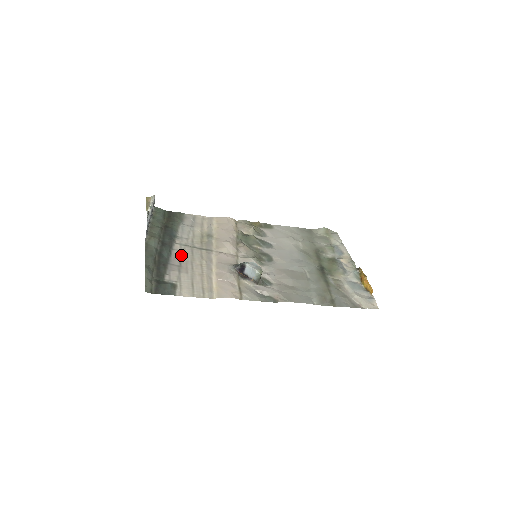
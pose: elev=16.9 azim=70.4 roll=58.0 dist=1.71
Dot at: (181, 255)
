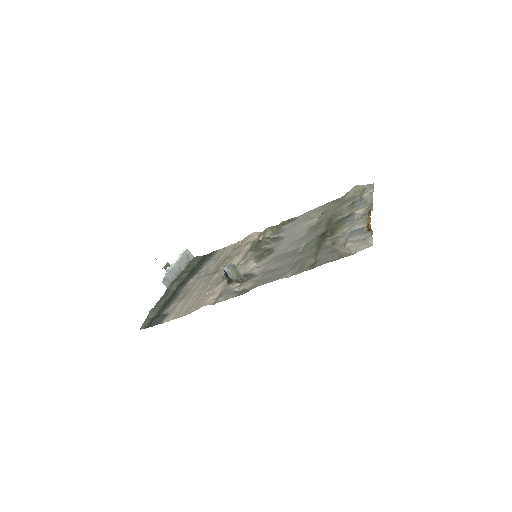
Dot at: (190, 287)
